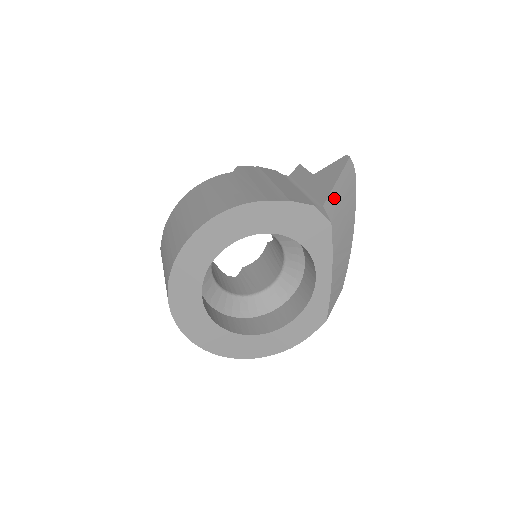
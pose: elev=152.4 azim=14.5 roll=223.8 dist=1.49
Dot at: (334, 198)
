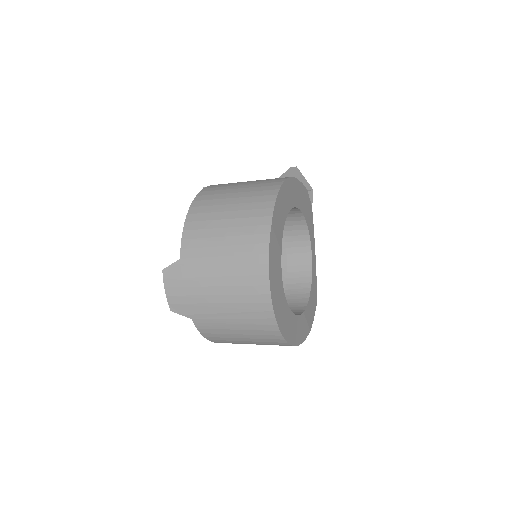
Dot at: occluded
